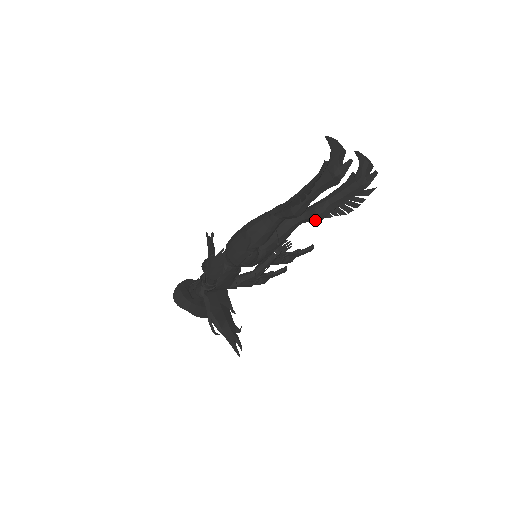
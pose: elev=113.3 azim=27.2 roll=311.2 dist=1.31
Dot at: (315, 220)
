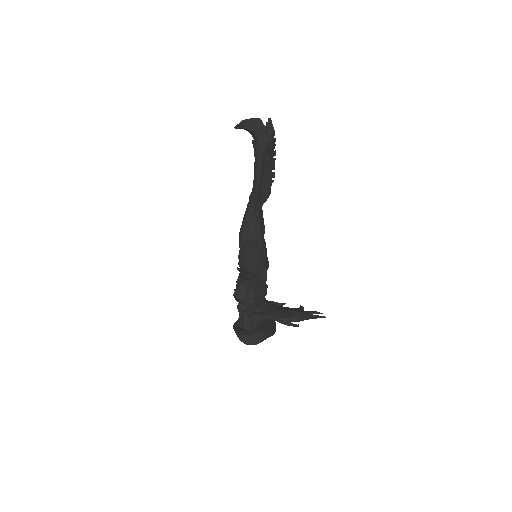
Dot at: occluded
